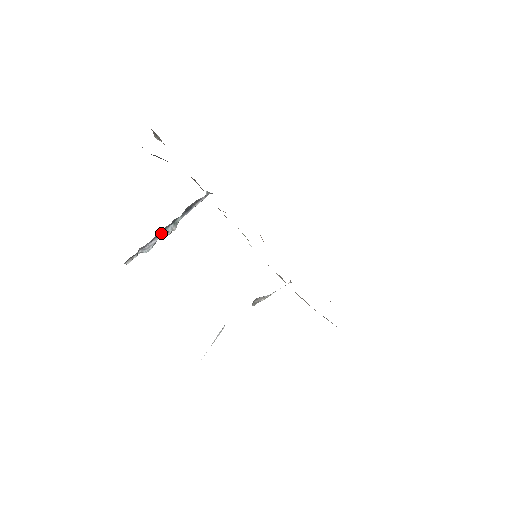
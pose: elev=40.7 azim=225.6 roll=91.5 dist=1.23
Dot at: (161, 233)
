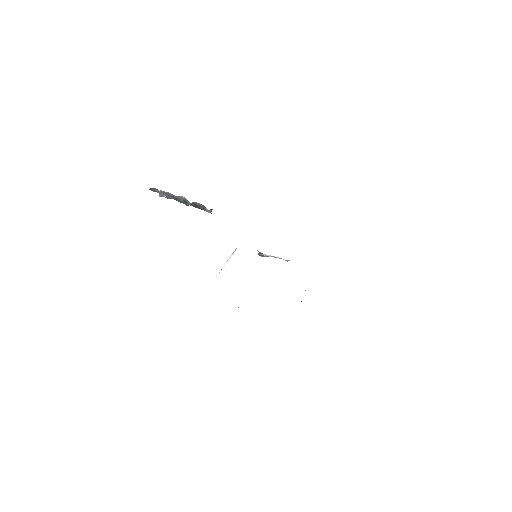
Dot at: (176, 200)
